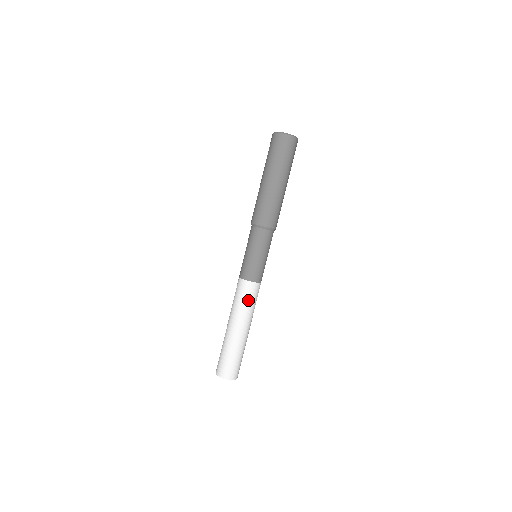
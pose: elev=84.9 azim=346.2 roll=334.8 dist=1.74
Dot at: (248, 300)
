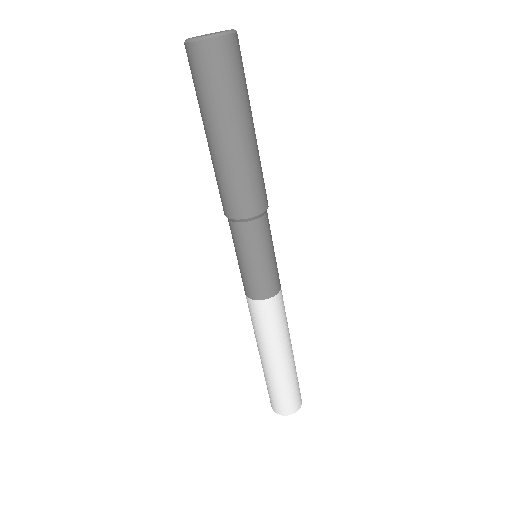
Dot at: (280, 319)
